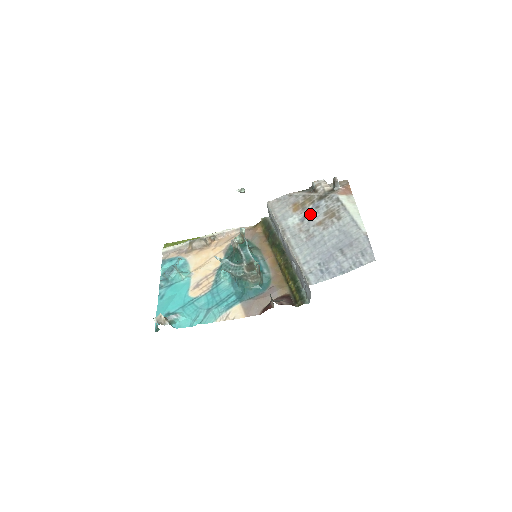
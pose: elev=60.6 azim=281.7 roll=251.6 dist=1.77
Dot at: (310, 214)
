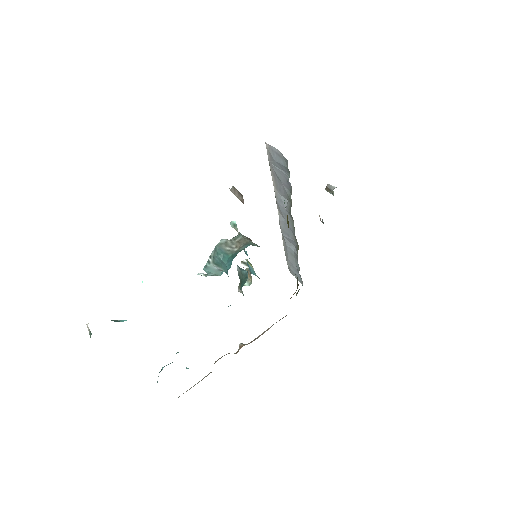
Dot at: occluded
